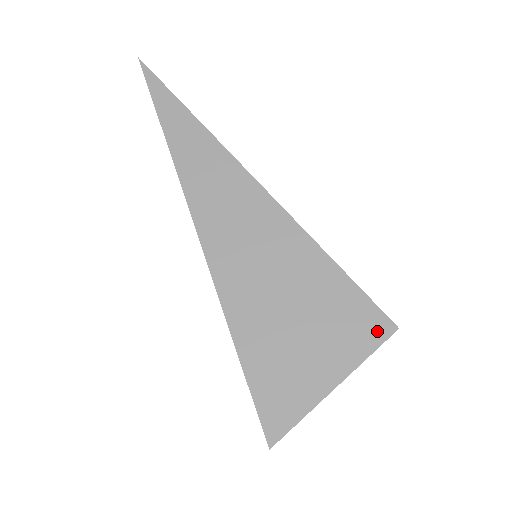
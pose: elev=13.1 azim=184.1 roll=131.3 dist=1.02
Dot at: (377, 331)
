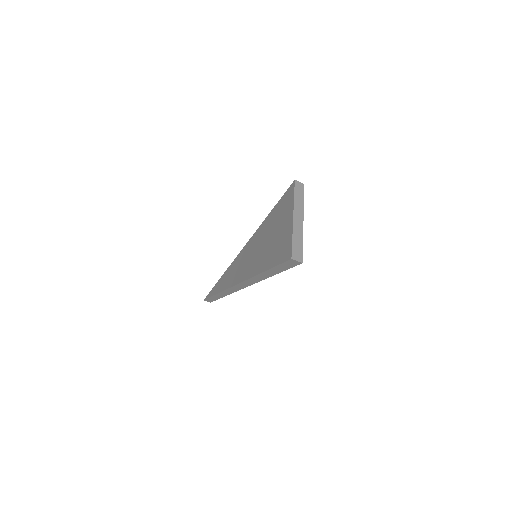
Dot at: (291, 192)
